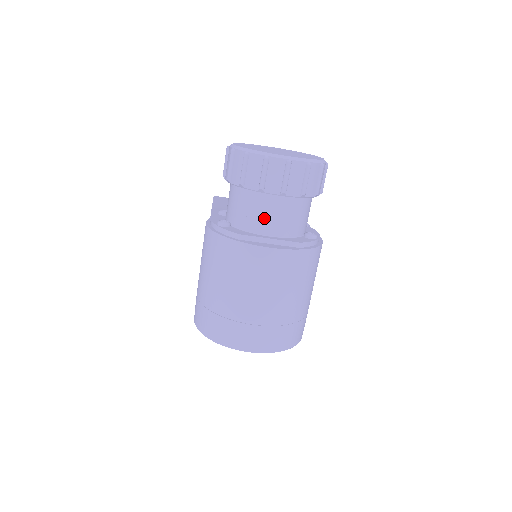
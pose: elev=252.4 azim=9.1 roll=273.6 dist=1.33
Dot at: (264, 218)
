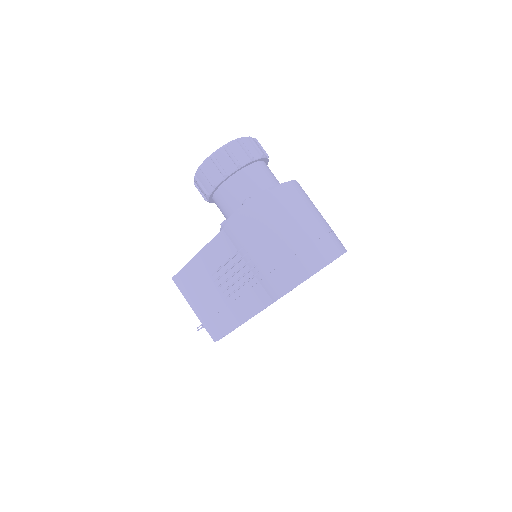
Dot at: (265, 178)
